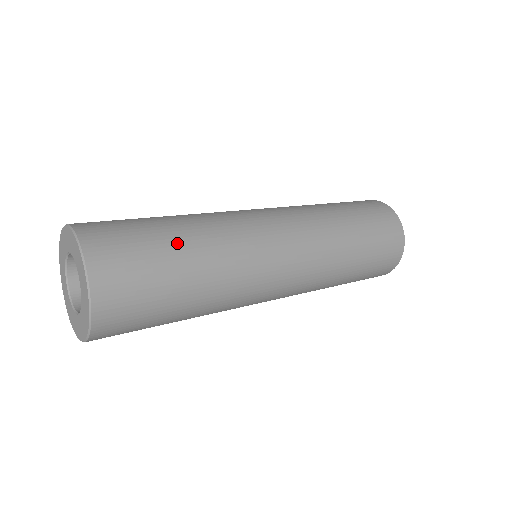
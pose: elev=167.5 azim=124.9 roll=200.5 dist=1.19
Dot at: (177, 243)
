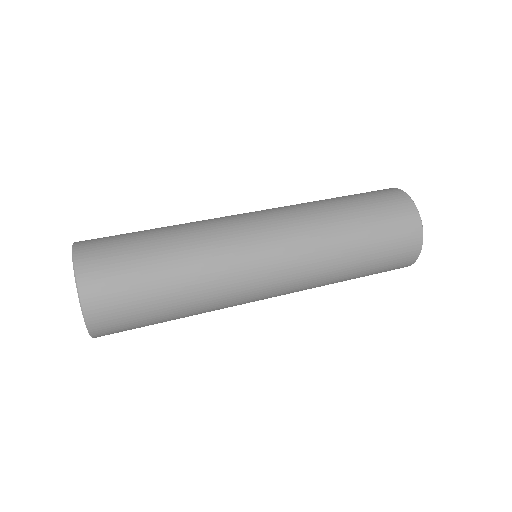
Dot at: (153, 234)
